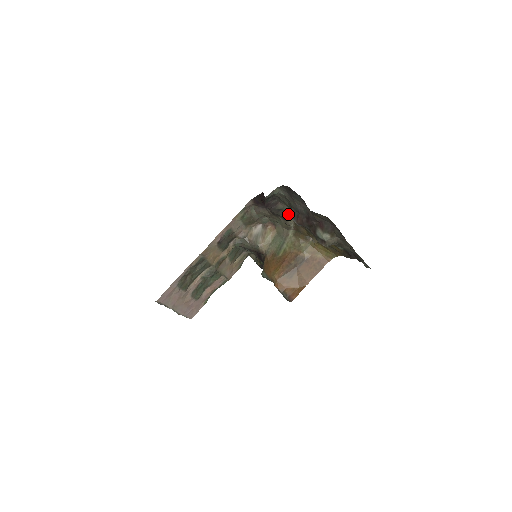
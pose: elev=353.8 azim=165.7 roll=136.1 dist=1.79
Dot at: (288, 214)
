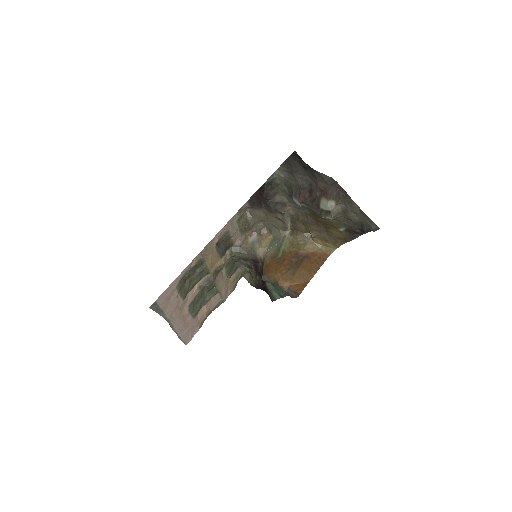
Dot at: (286, 207)
